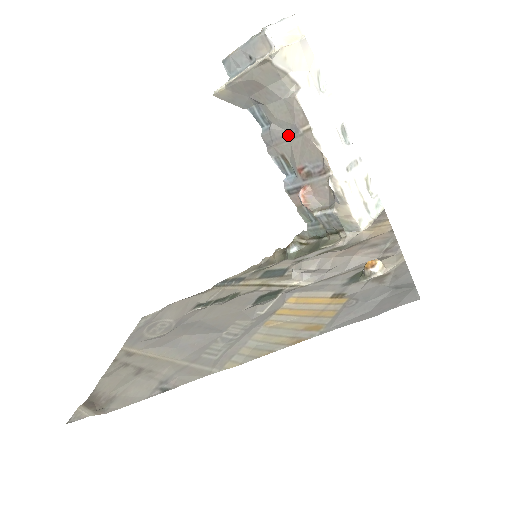
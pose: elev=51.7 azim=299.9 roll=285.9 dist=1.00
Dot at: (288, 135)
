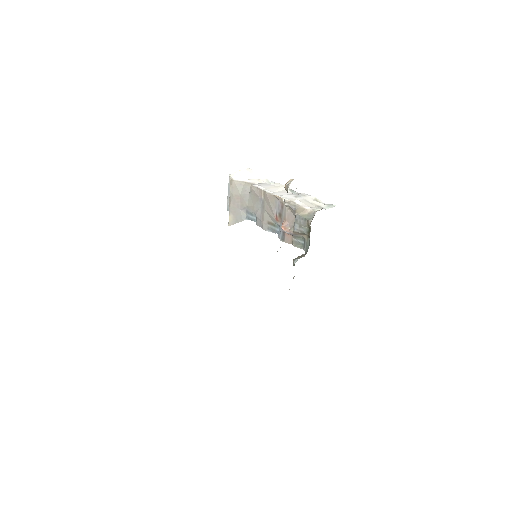
Dot at: (262, 208)
